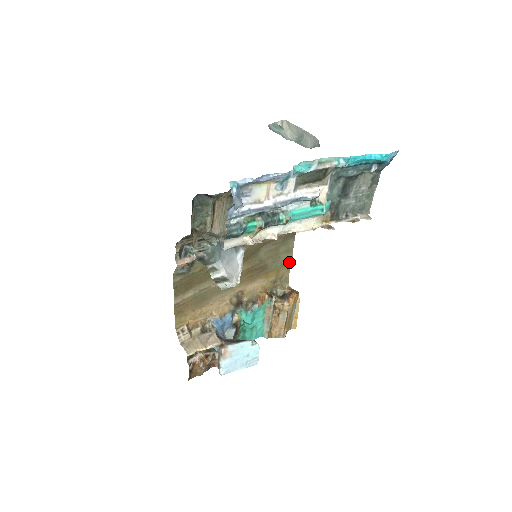
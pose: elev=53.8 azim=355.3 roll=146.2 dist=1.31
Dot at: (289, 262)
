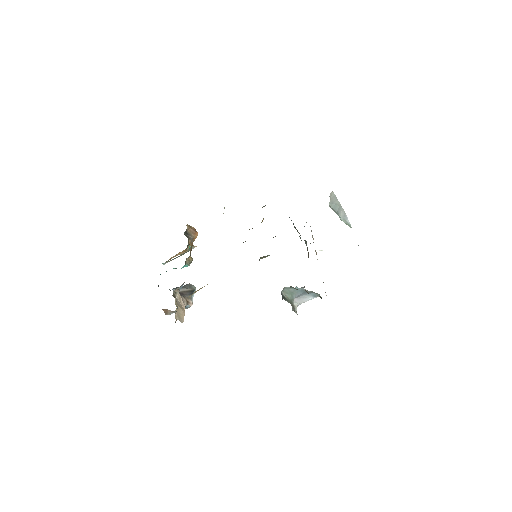
Dot at: occluded
